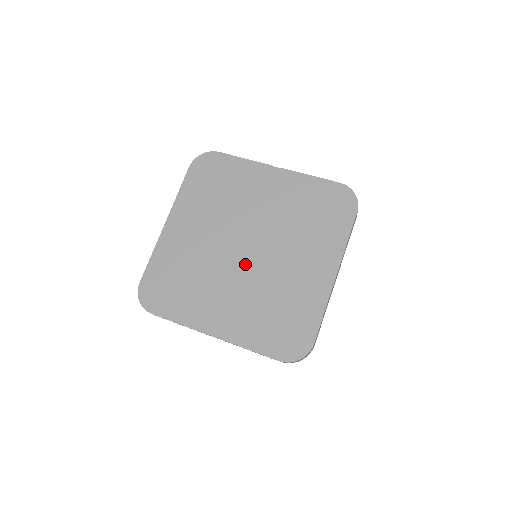
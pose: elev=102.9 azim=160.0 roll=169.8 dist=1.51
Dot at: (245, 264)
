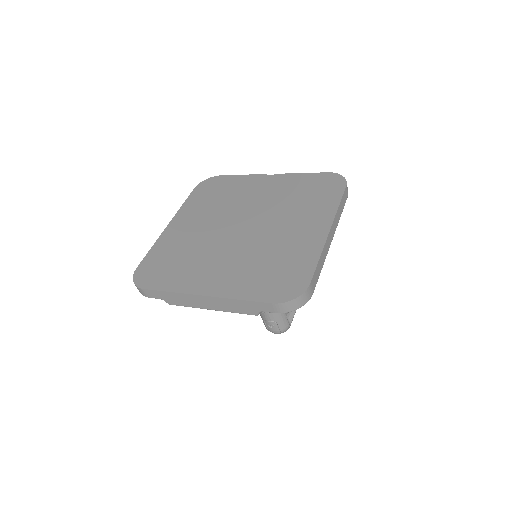
Dot at: (240, 238)
